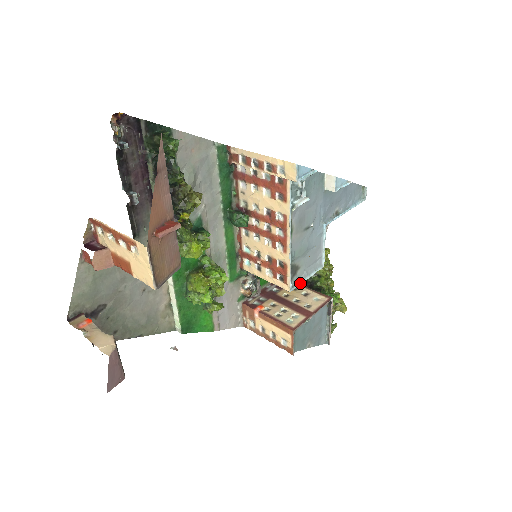
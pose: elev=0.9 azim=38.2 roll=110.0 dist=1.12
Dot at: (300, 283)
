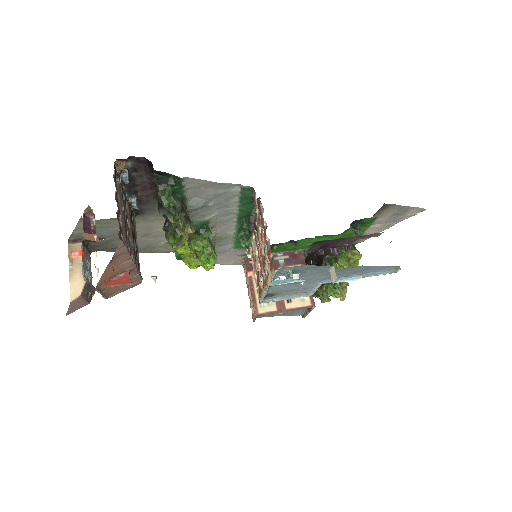
Dot at: occluded
